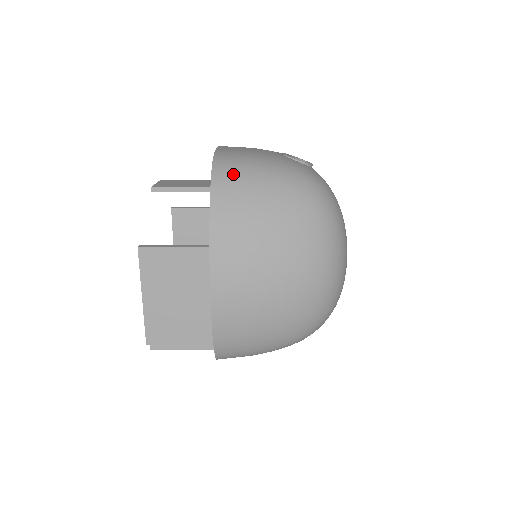
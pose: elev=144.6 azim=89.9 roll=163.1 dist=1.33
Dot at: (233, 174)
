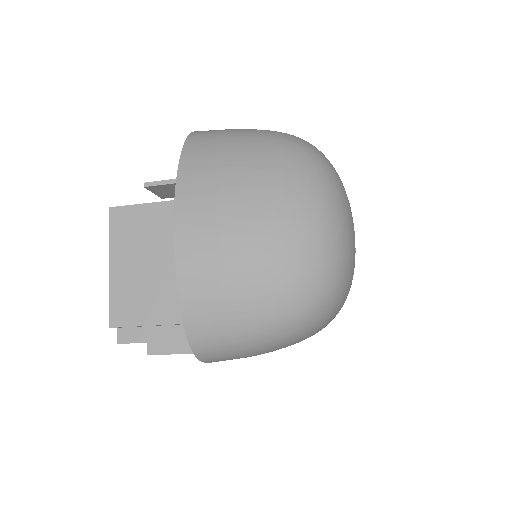
Dot at: (211, 132)
